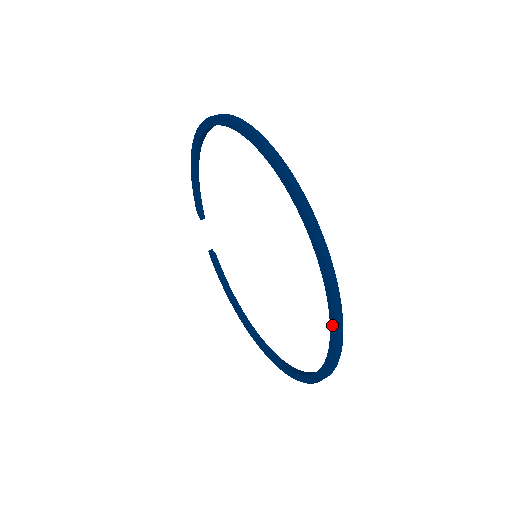
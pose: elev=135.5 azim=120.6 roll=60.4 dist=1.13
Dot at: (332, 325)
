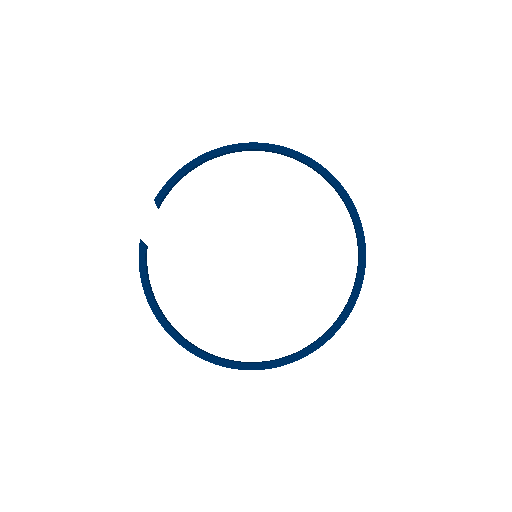
Dot at: (346, 311)
